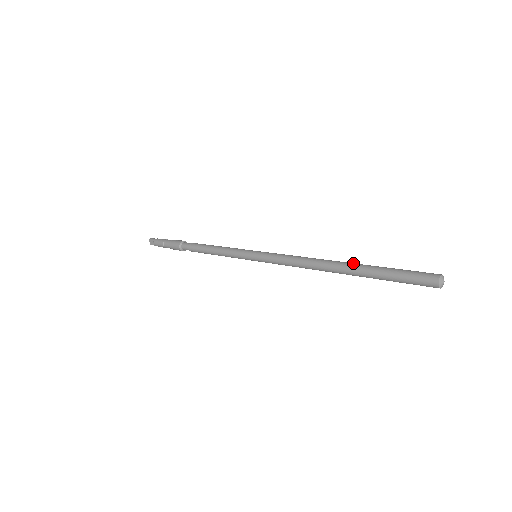
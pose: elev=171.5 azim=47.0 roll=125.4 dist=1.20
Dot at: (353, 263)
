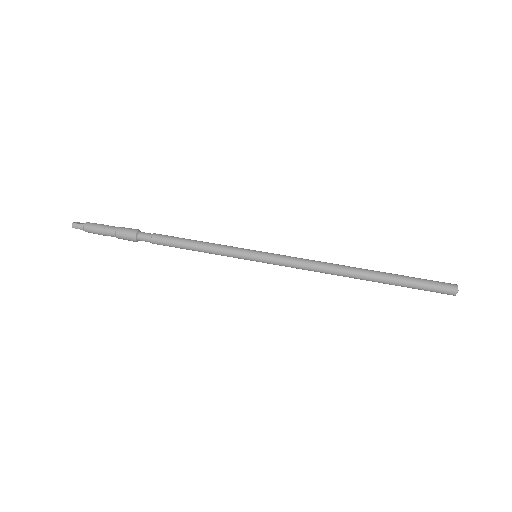
Dot at: (375, 277)
